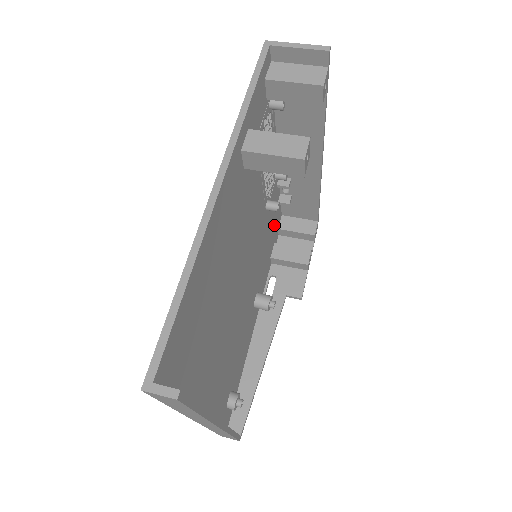
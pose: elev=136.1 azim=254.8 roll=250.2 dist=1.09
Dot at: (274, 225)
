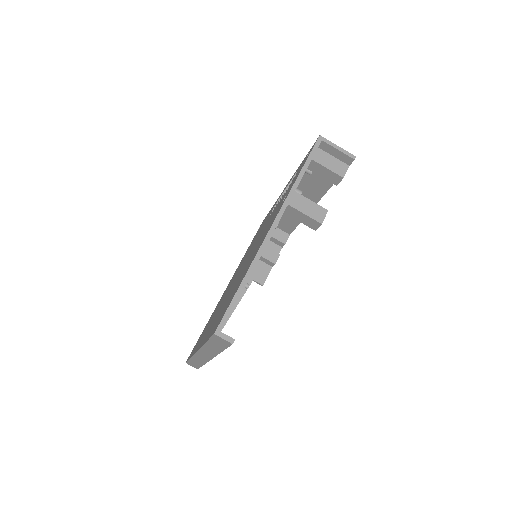
Dot at: occluded
